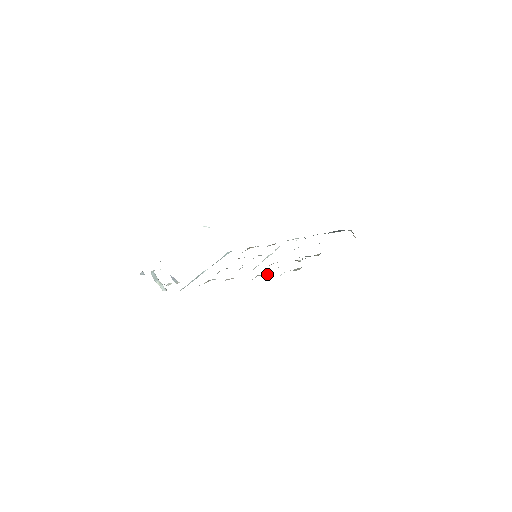
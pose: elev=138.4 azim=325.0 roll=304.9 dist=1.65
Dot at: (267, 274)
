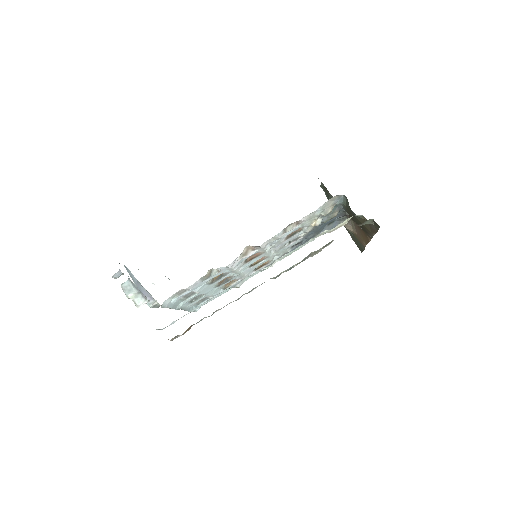
Dot at: (296, 224)
